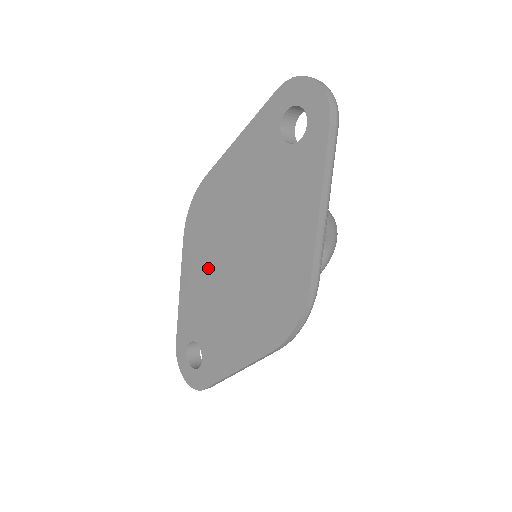
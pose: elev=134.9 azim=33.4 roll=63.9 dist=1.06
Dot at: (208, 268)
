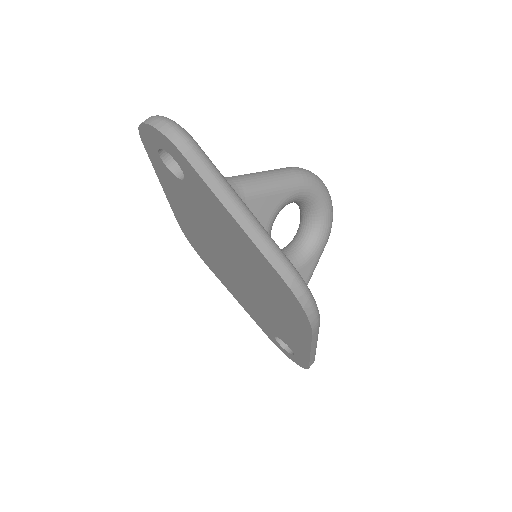
Dot at: (235, 285)
